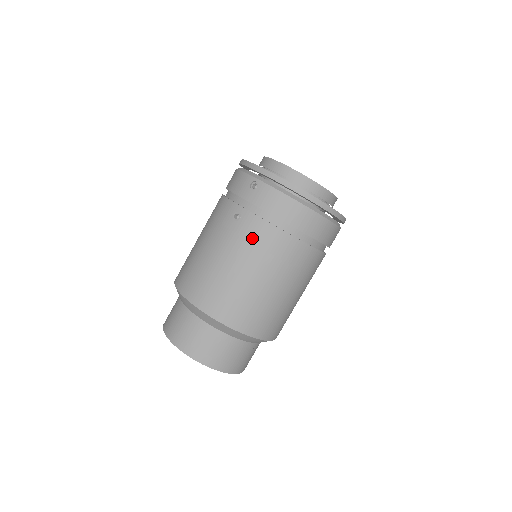
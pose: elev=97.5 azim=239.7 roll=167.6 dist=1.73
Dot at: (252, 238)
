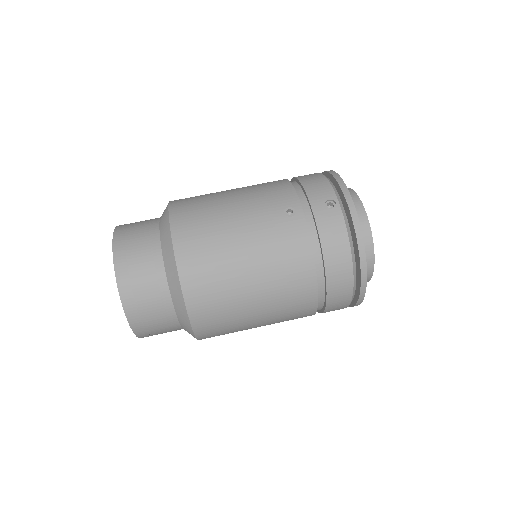
Dot at: (285, 244)
